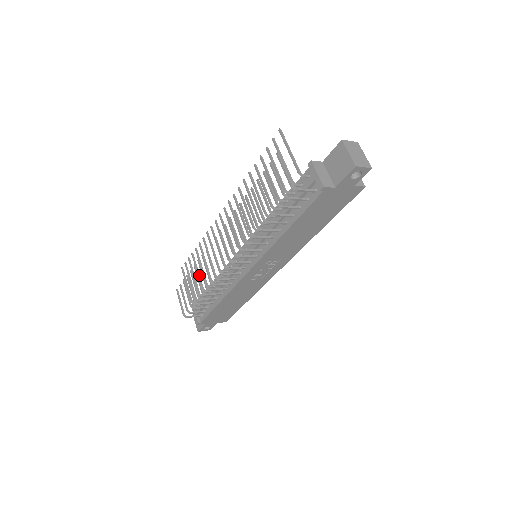
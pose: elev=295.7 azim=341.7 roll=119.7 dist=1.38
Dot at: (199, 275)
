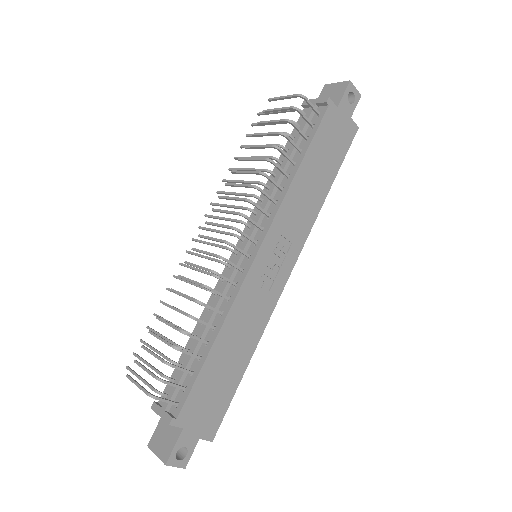
Dot at: (166, 337)
